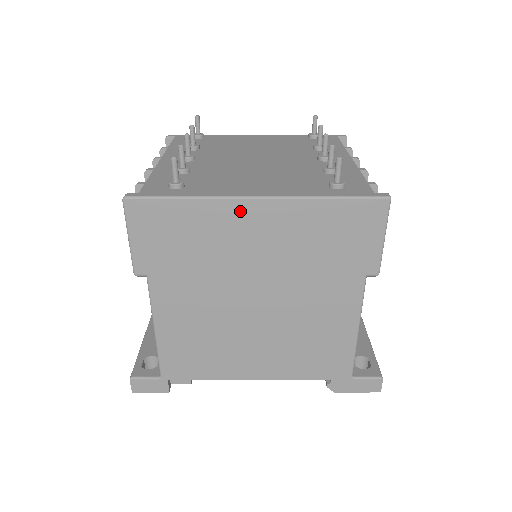
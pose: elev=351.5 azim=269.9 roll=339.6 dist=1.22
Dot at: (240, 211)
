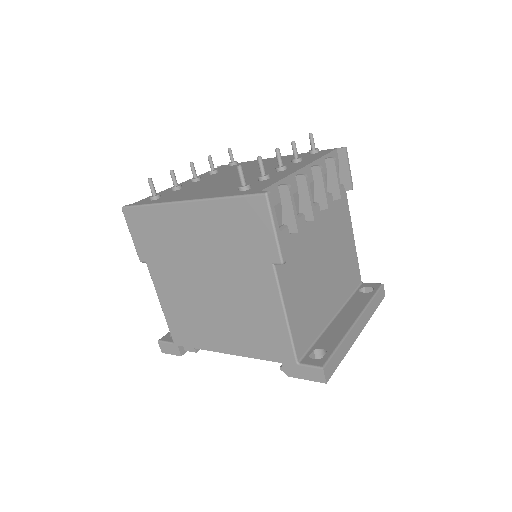
Dot at: (178, 212)
